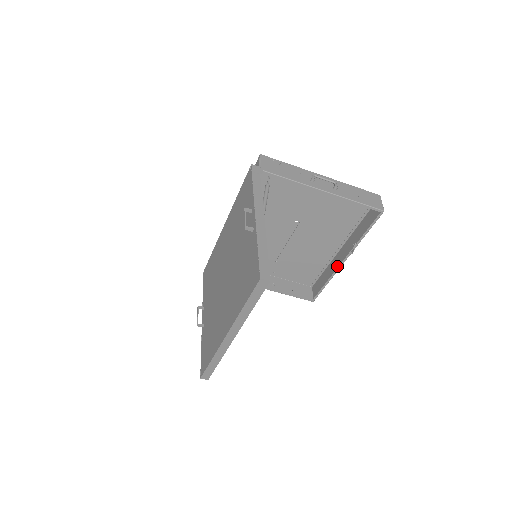
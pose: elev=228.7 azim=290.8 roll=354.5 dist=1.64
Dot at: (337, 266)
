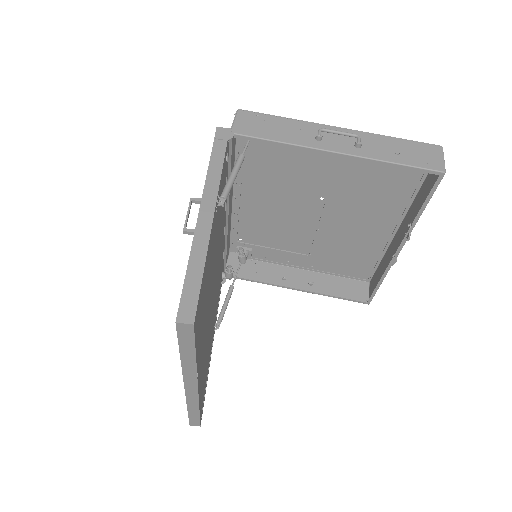
Dot at: occluded
